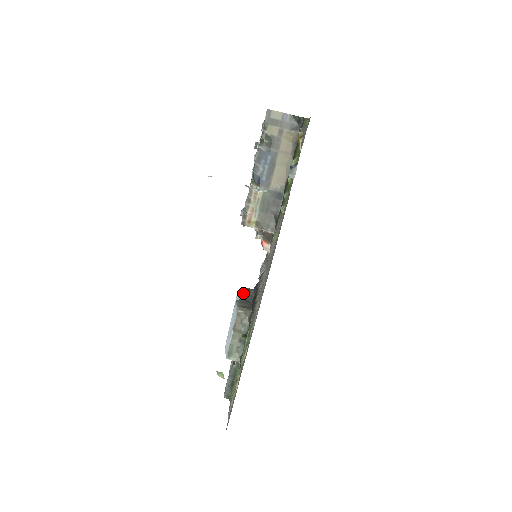
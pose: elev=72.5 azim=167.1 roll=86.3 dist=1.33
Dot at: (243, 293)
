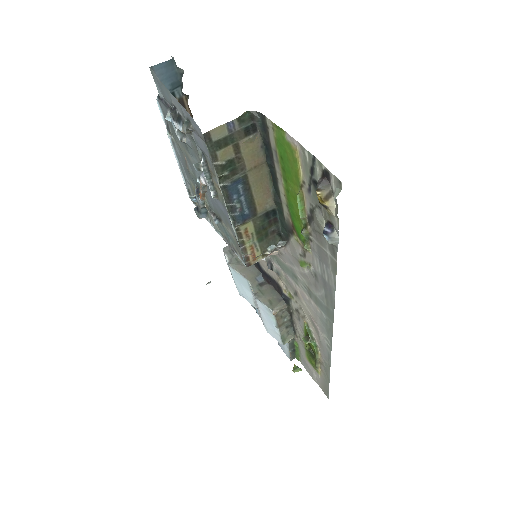
Dot at: (239, 267)
